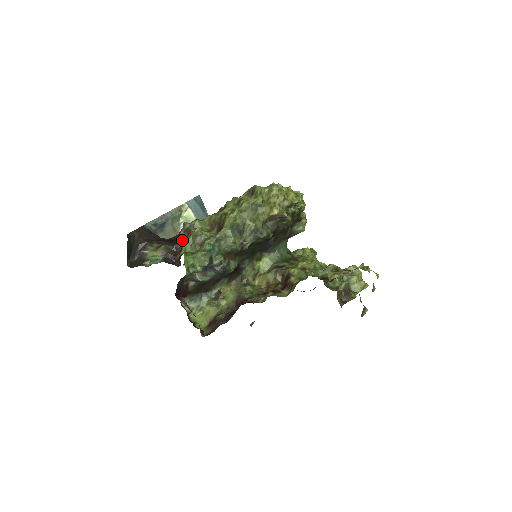
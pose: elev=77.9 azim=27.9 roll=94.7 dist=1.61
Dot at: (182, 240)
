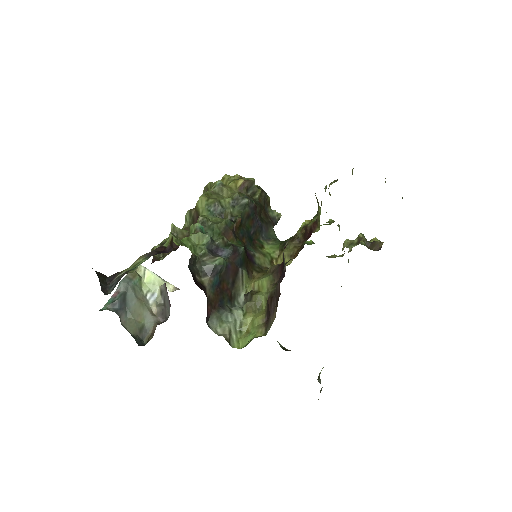
Dot at: (161, 257)
